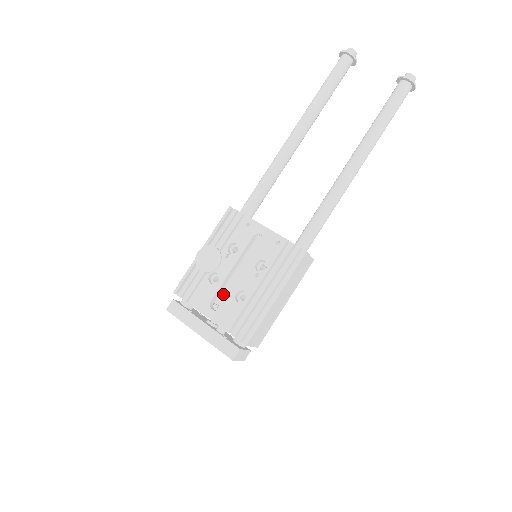
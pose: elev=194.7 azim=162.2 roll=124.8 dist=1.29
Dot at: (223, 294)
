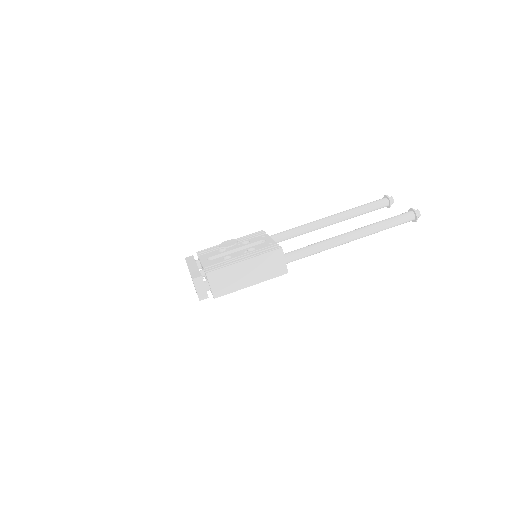
Dot at: occluded
